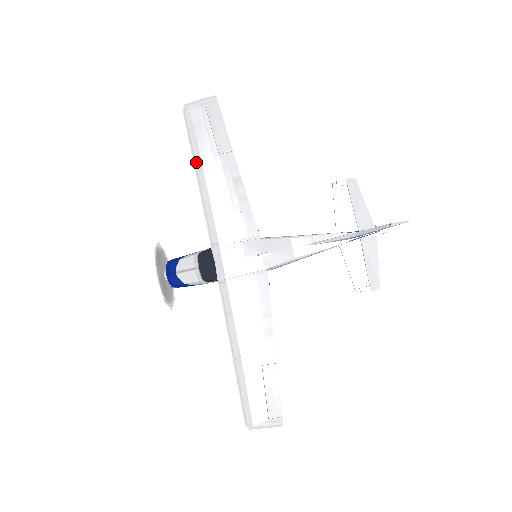
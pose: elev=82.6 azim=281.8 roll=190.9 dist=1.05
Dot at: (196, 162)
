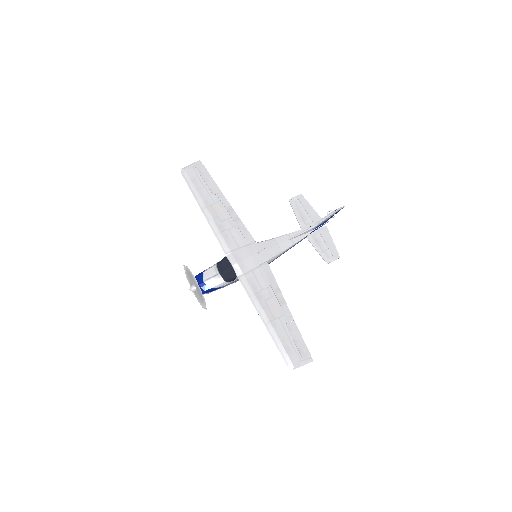
Dot at: (200, 203)
